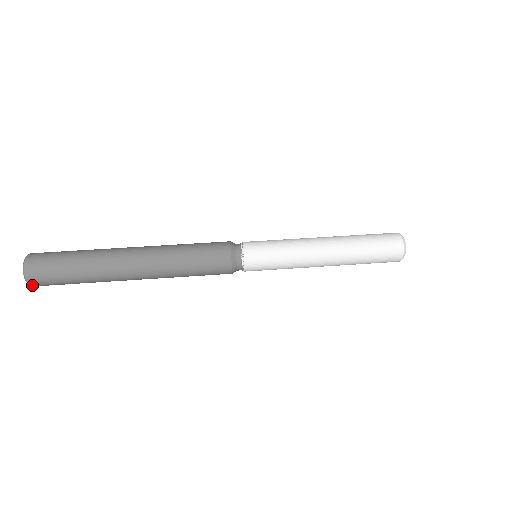
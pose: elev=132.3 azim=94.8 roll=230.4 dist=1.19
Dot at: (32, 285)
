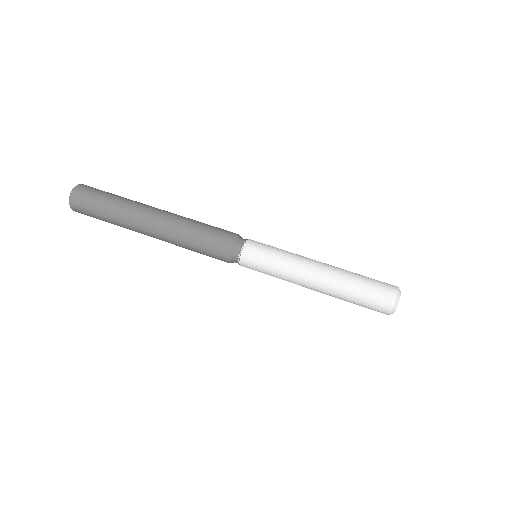
Dot at: (73, 209)
